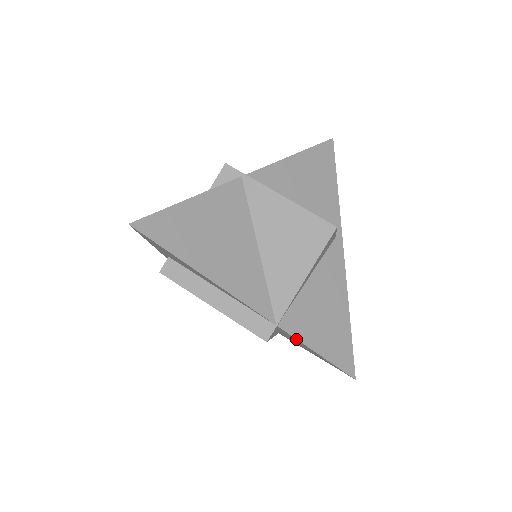
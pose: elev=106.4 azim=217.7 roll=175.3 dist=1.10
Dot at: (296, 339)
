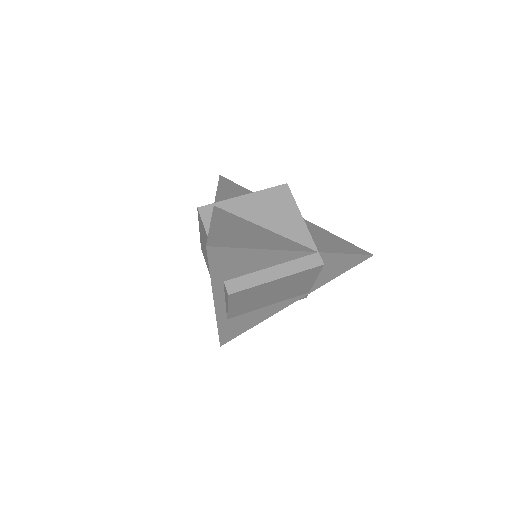
Dot at: (332, 254)
